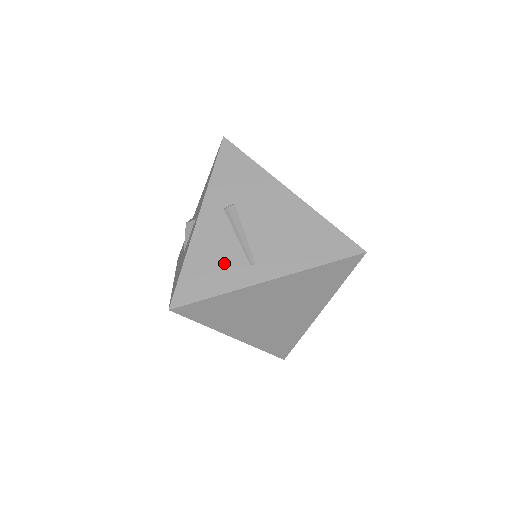
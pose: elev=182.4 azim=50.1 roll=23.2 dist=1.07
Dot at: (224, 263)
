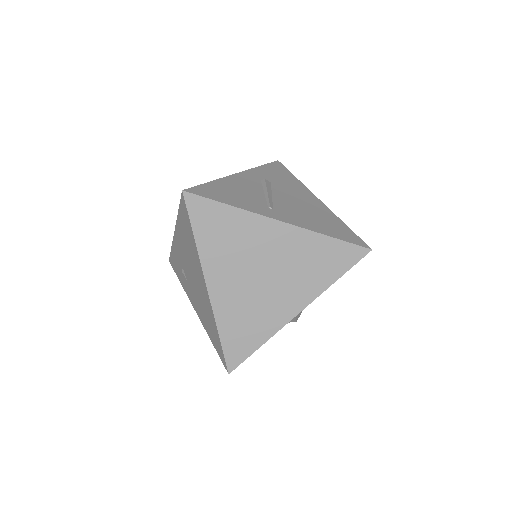
Dot at: (246, 197)
